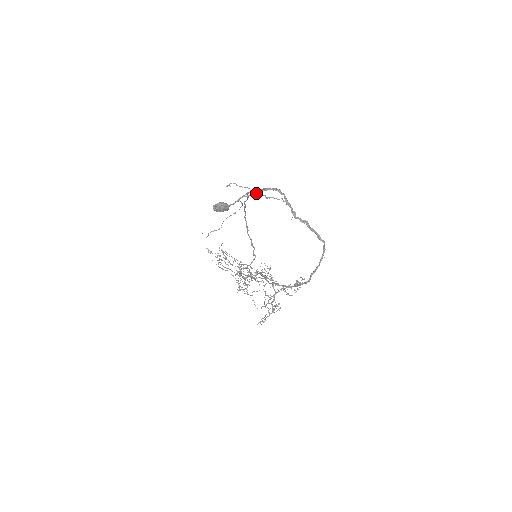
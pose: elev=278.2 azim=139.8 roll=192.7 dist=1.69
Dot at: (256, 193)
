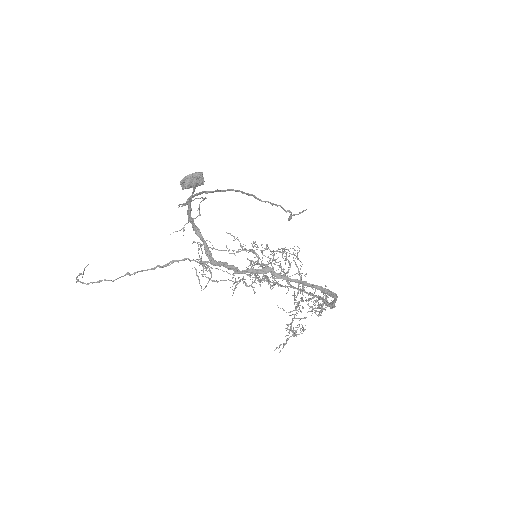
Dot at: (133, 273)
